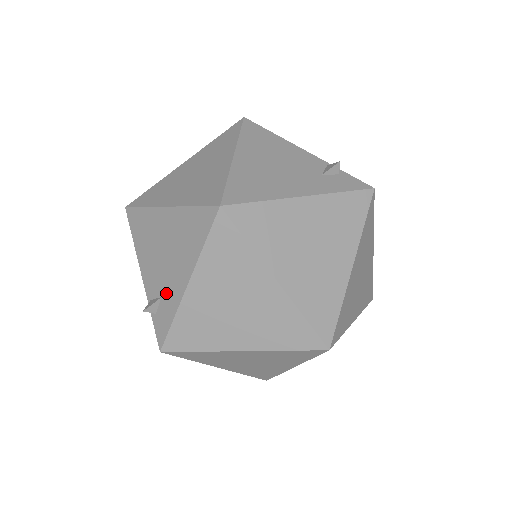
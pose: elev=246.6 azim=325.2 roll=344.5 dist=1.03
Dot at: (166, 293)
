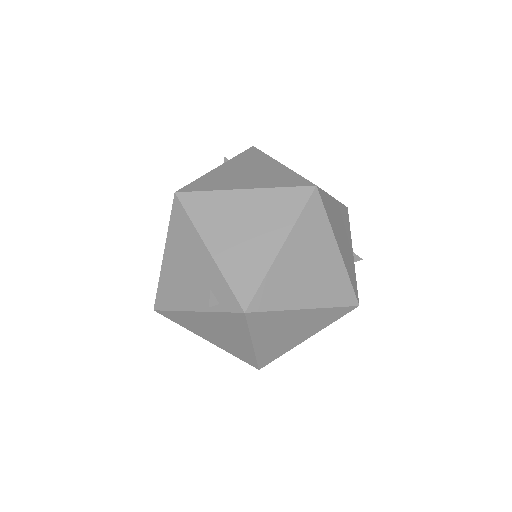
Dot at: (209, 281)
